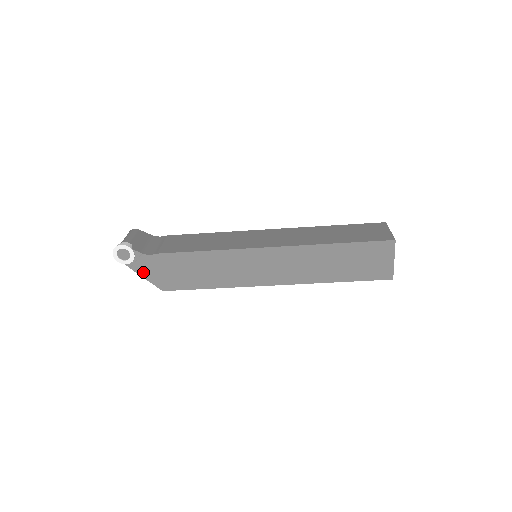
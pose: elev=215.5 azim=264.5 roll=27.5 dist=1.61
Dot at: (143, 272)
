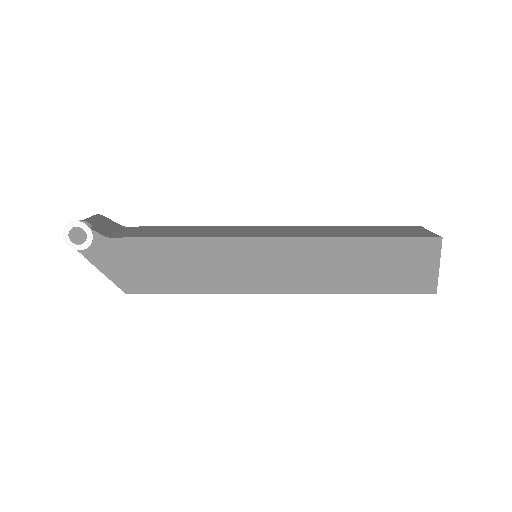
Dot at: (101, 263)
